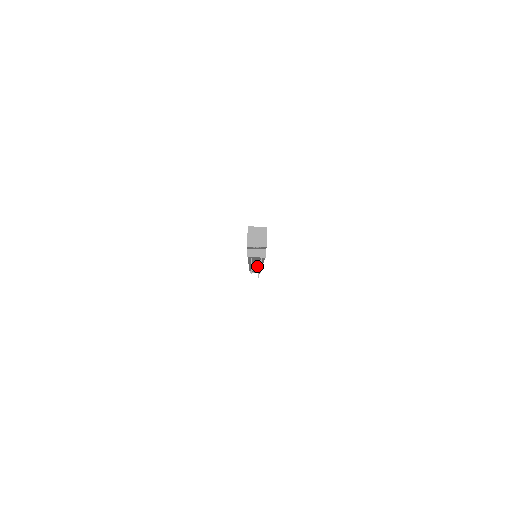
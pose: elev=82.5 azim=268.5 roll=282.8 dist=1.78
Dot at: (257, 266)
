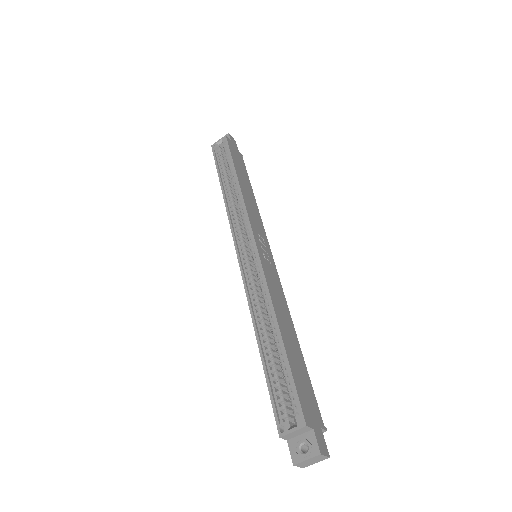
Dot at: occluded
